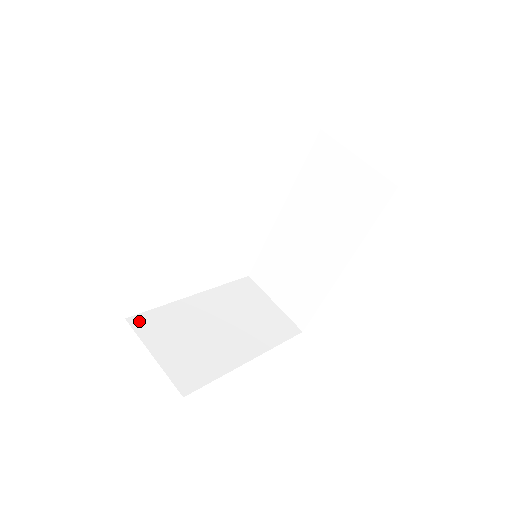
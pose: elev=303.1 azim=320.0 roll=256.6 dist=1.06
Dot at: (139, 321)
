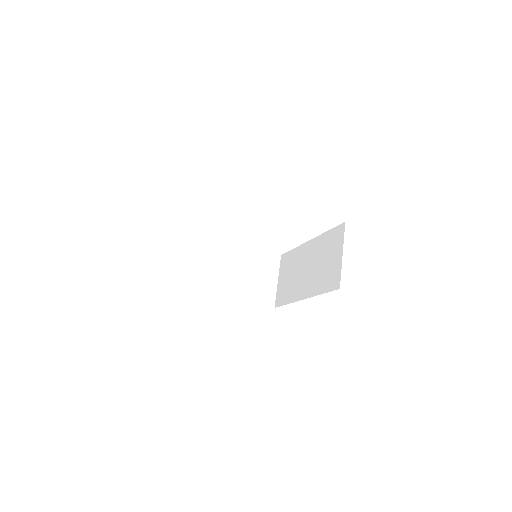
Dot at: (194, 235)
